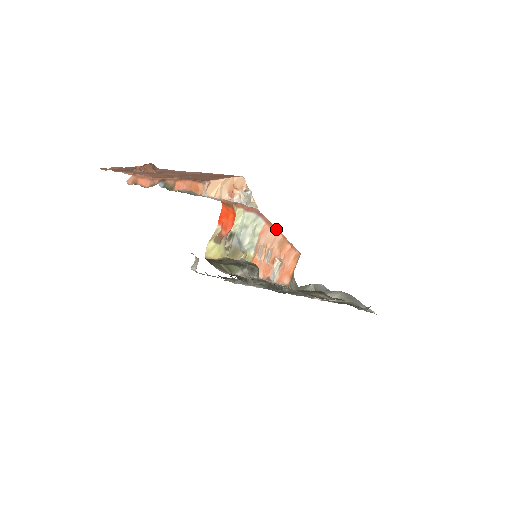
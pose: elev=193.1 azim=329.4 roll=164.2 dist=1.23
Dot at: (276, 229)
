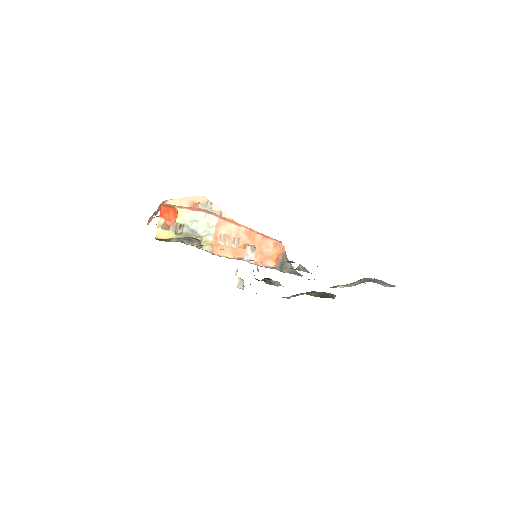
Dot at: (236, 223)
